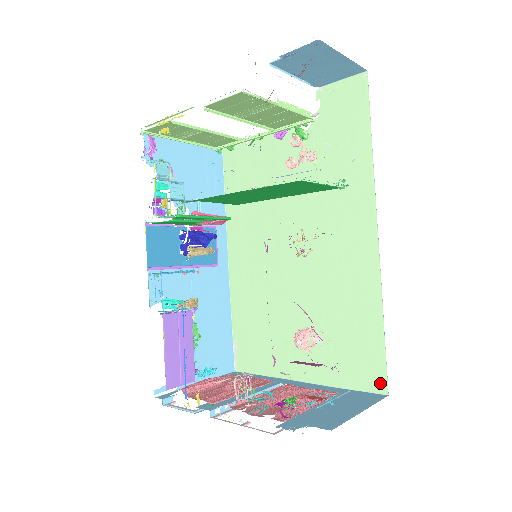
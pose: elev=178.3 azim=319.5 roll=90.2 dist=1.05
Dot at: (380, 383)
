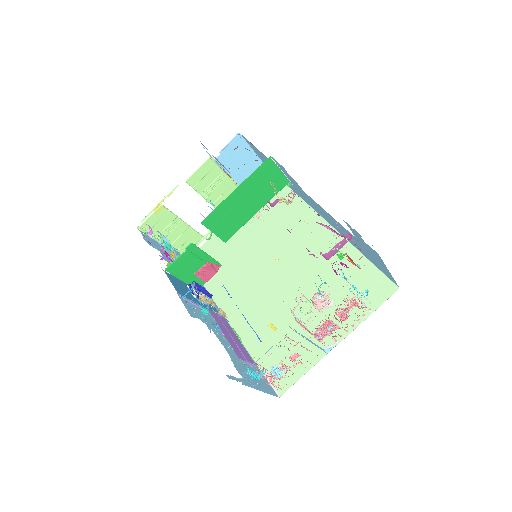
Dot at: (389, 287)
